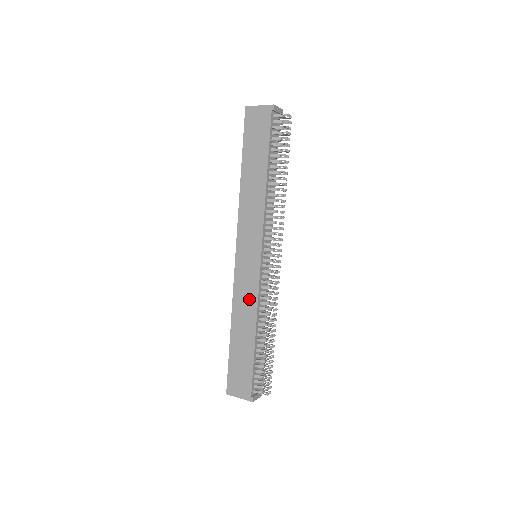
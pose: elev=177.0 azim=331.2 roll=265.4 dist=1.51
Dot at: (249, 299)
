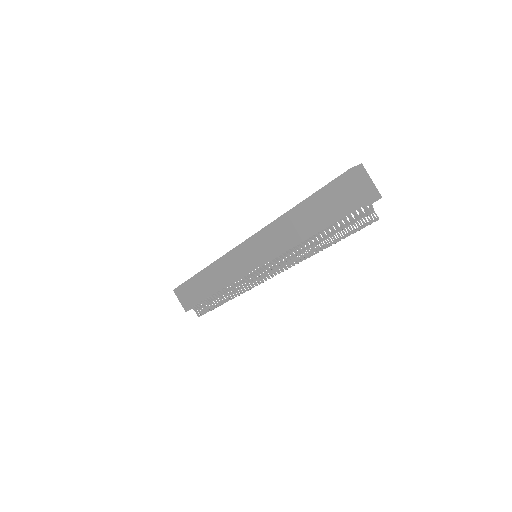
Dot at: (227, 275)
